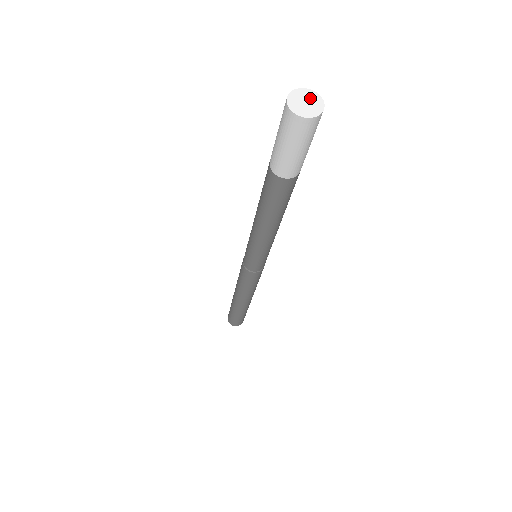
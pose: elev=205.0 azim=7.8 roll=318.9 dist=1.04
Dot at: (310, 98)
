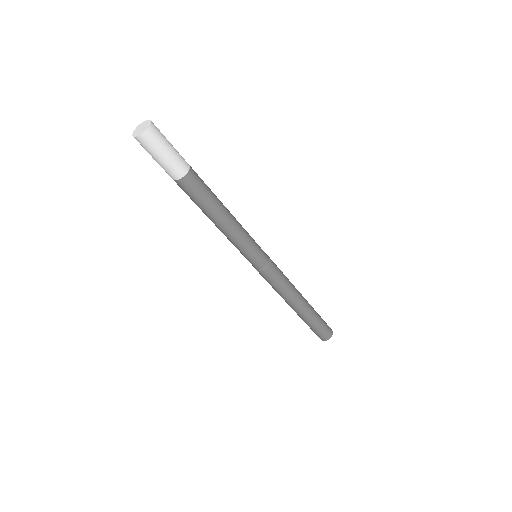
Dot at: (141, 126)
